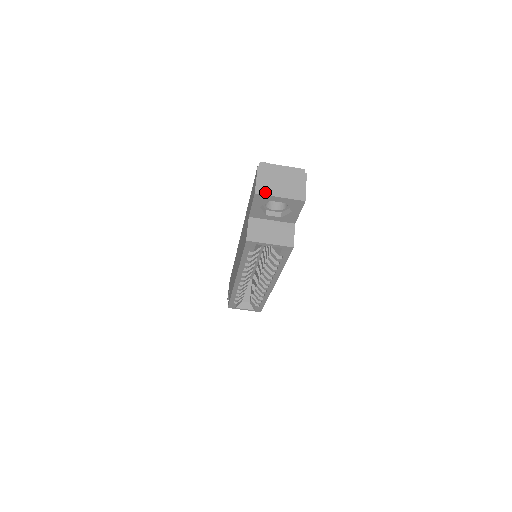
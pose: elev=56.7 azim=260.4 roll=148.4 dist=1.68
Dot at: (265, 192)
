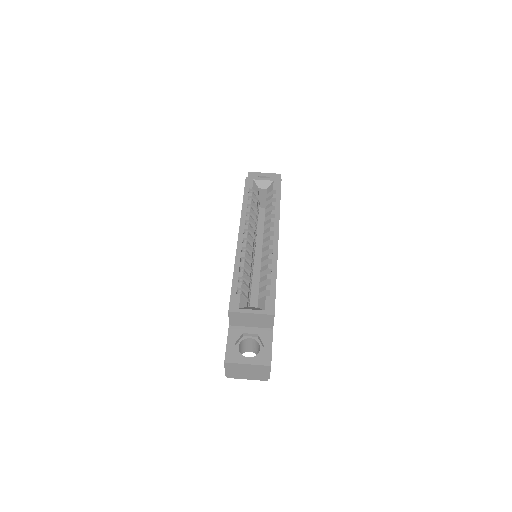
Dot at: (255, 174)
